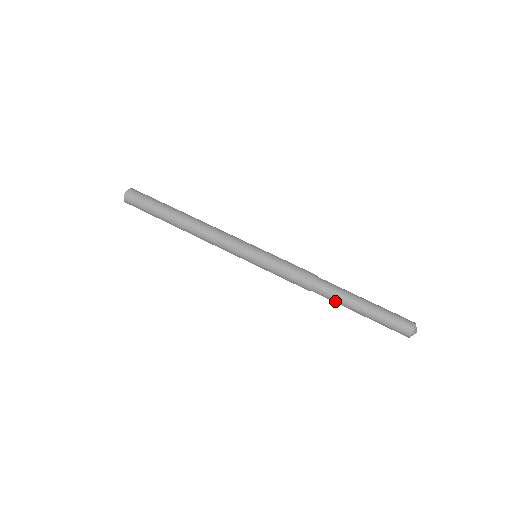
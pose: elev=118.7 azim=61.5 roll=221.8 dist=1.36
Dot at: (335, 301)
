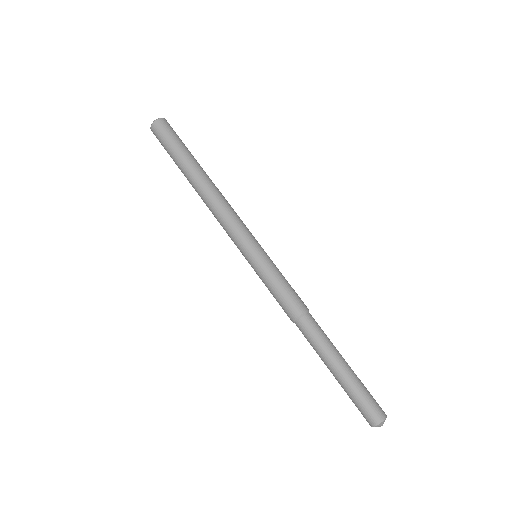
Dot at: (313, 347)
